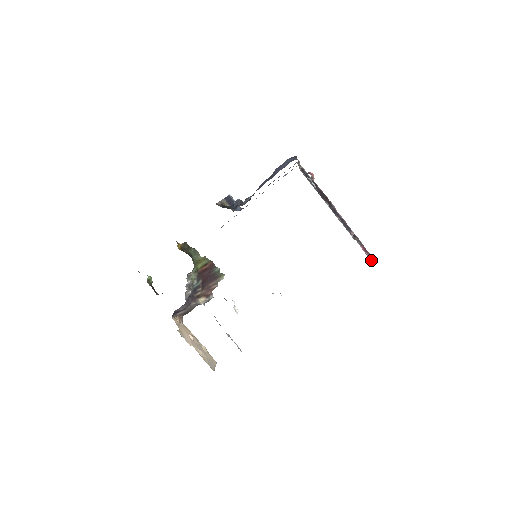
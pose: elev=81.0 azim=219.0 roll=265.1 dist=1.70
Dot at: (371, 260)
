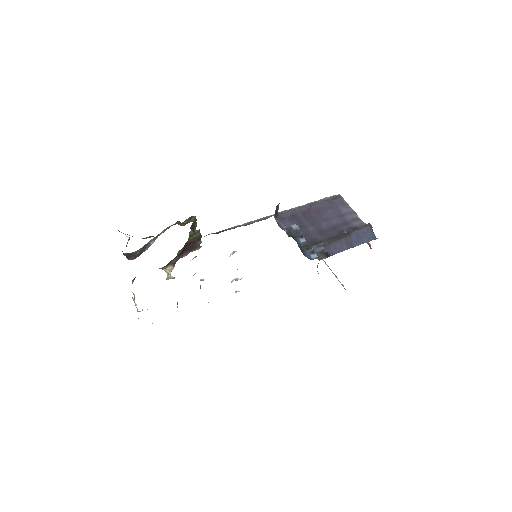
Dot at: occluded
